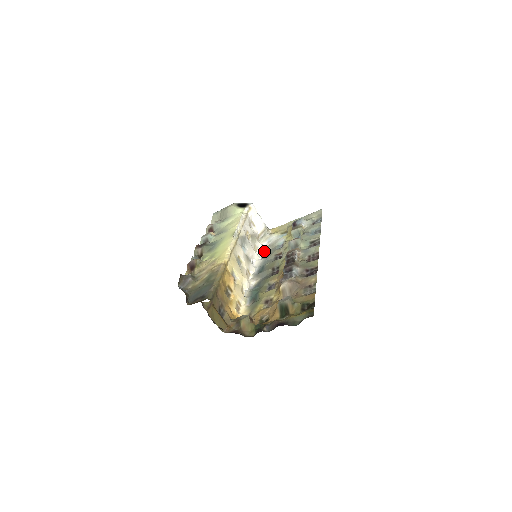
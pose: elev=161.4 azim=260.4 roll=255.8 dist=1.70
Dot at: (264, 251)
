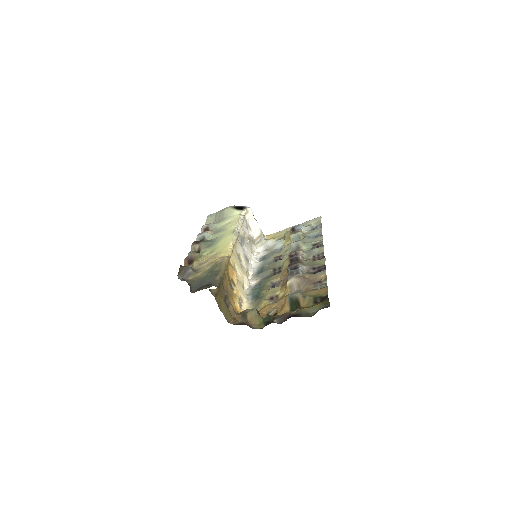
Dot at: (261, 255)
